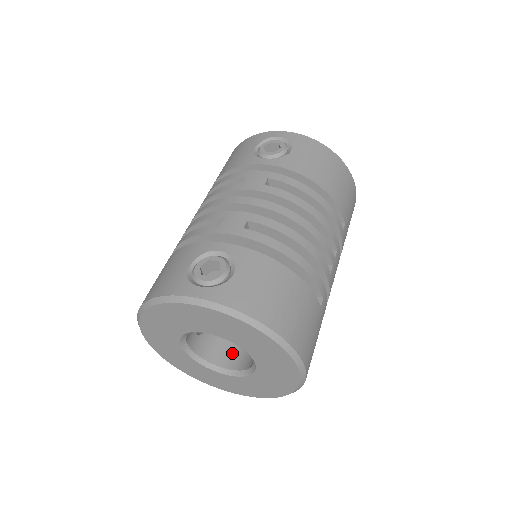
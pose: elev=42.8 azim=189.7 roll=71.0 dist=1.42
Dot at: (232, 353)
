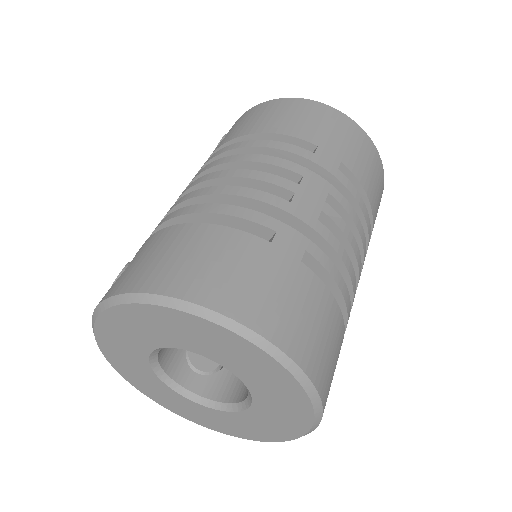
Dot at: occluded
